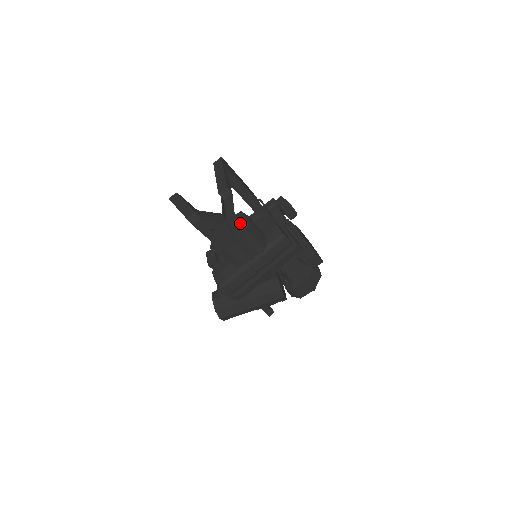
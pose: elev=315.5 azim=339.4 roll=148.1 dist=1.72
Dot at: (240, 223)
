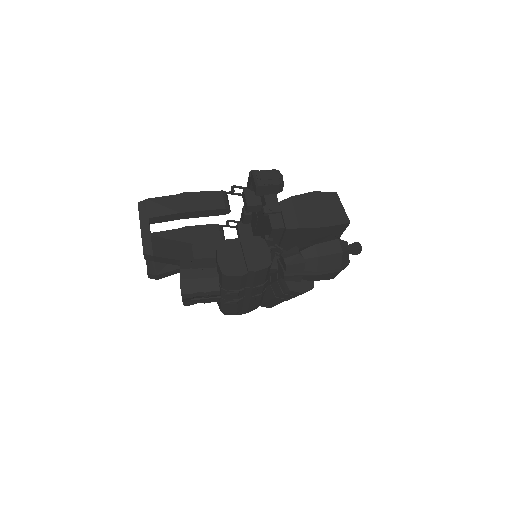
Dot at: occluded
